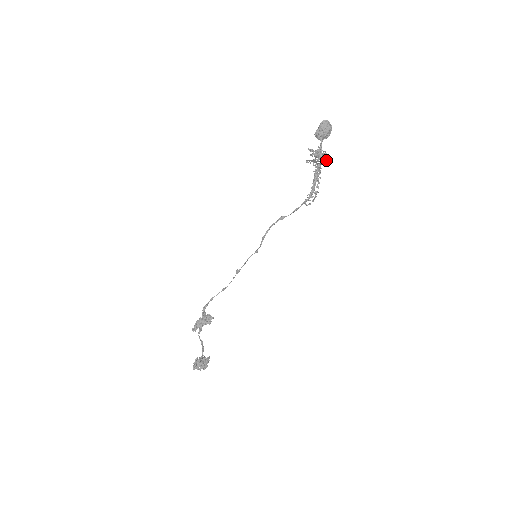
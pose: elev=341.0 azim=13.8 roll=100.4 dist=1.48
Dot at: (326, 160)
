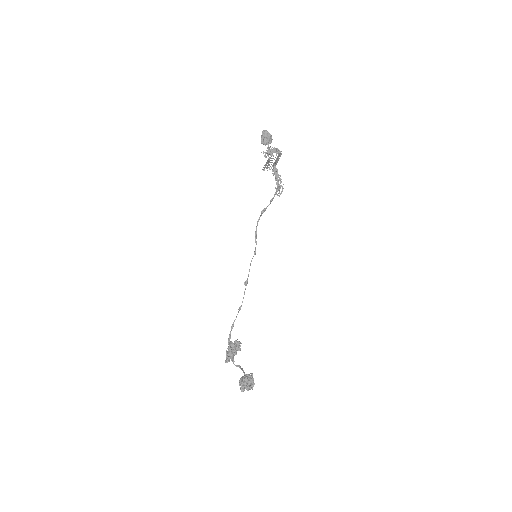
Dot at: (277, 153)
